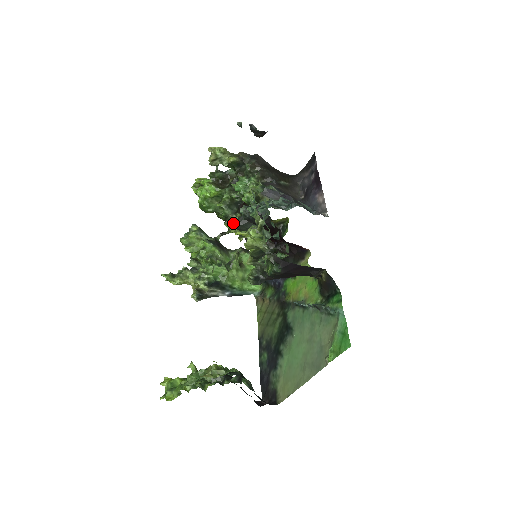
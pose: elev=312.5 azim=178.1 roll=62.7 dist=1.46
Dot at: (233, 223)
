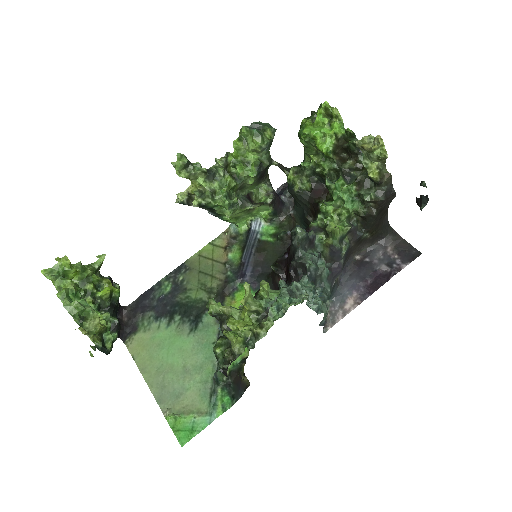
Dot at: (296, 183)
